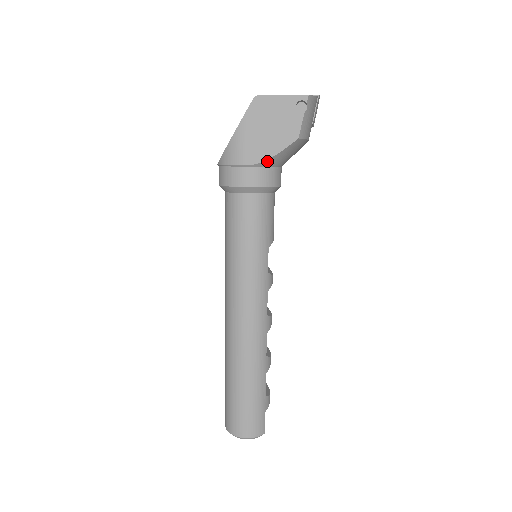
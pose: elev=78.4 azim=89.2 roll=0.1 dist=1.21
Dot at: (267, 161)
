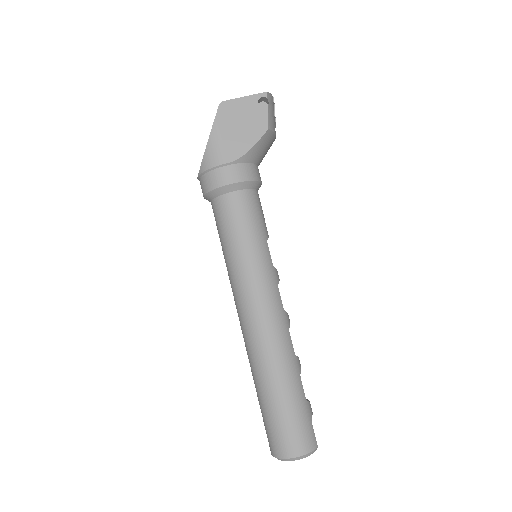
Dot at: (245, 156)
